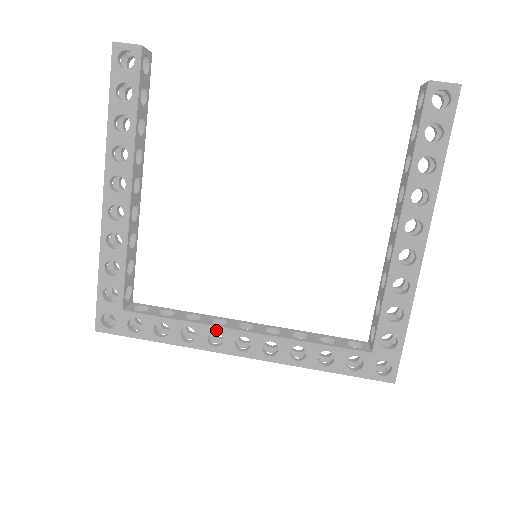
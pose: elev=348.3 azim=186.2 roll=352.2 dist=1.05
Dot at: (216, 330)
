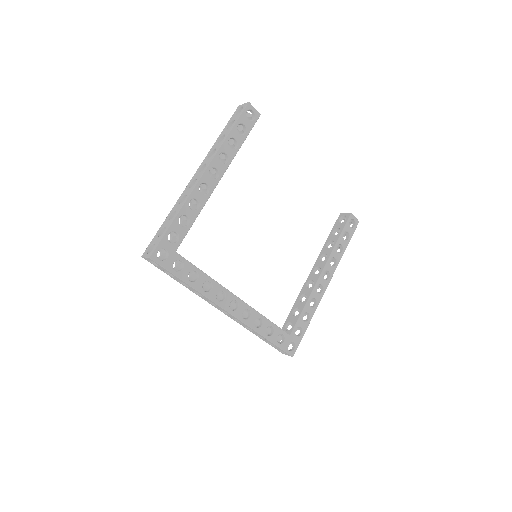
Dot at: (224, 290)
